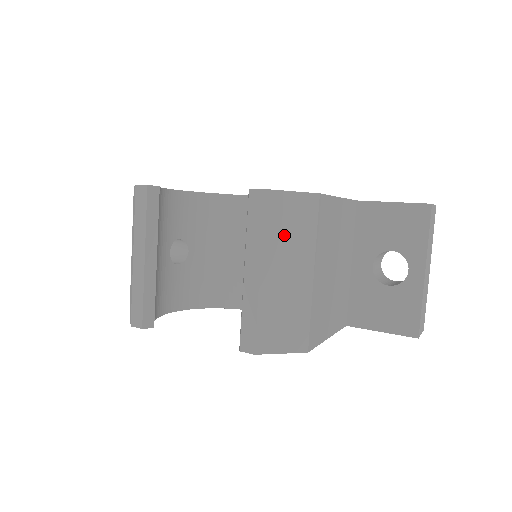
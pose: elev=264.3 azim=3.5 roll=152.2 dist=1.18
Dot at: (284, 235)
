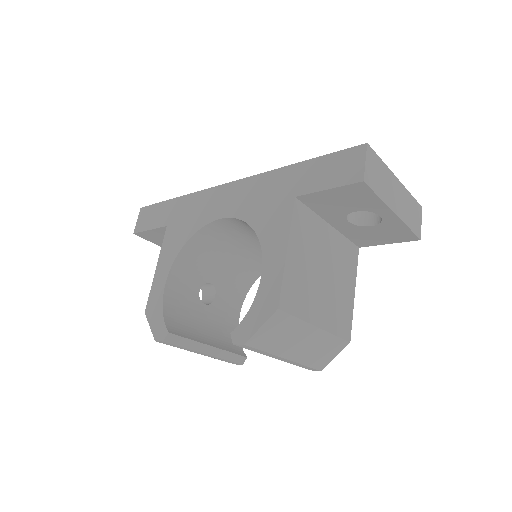
Dot at: (280, 340)
